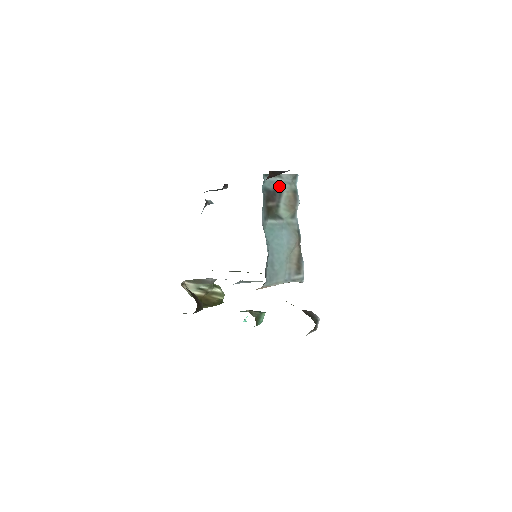
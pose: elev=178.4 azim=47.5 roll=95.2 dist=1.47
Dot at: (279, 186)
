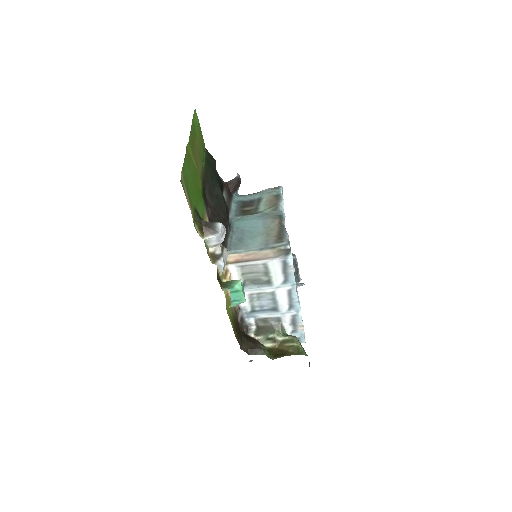
Dot at: (258, 197)
